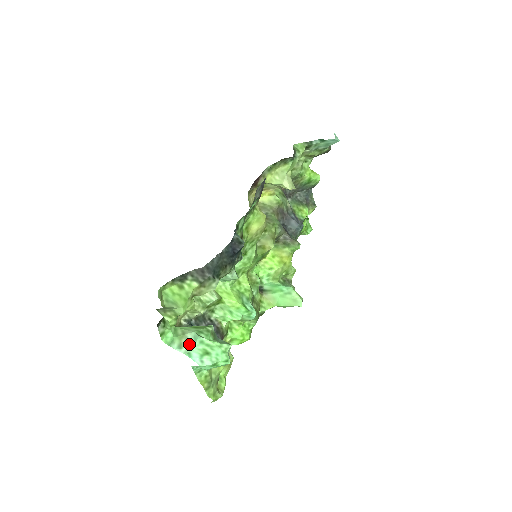
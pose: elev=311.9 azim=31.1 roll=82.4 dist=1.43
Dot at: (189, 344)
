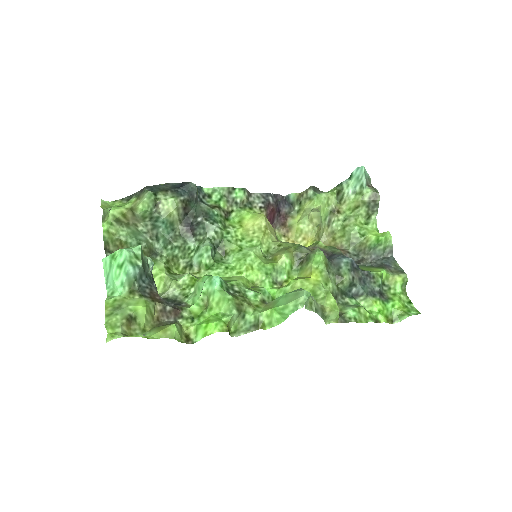
Dot at: occluded
